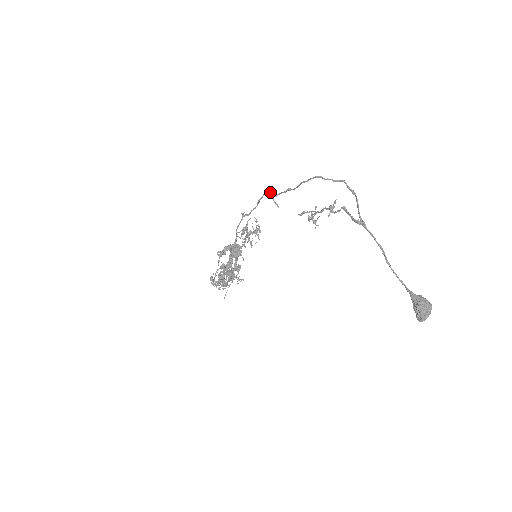
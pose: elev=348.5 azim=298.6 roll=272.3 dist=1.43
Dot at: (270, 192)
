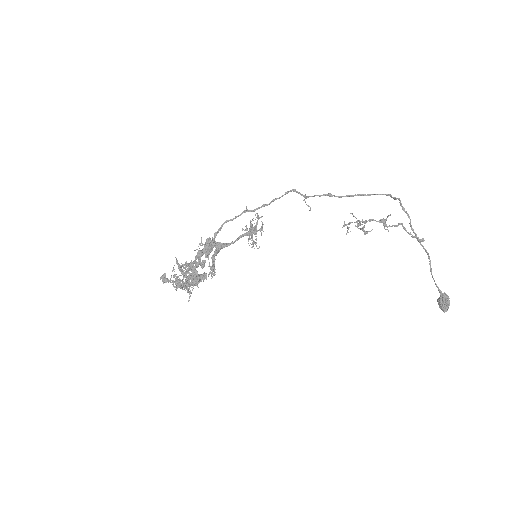
Dot at: (294, 191)
